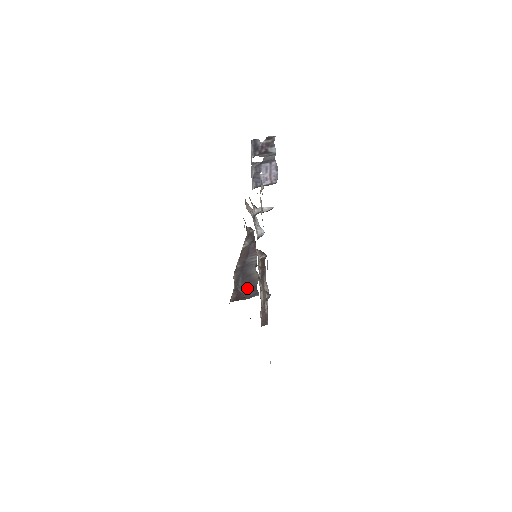
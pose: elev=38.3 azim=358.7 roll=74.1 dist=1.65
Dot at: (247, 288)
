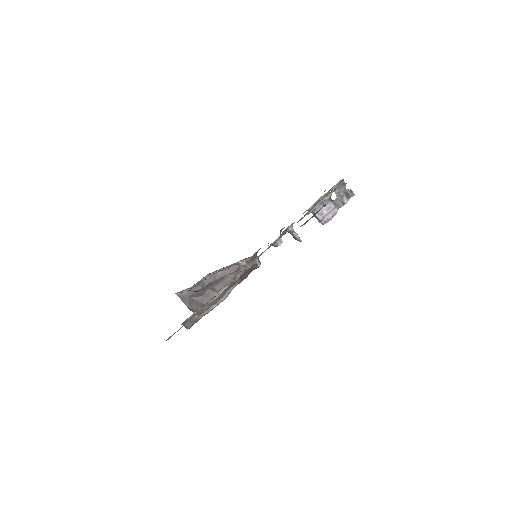
Dot at: (199, 299)
